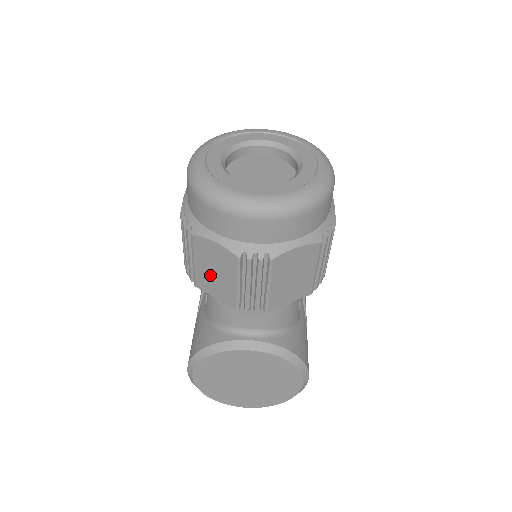
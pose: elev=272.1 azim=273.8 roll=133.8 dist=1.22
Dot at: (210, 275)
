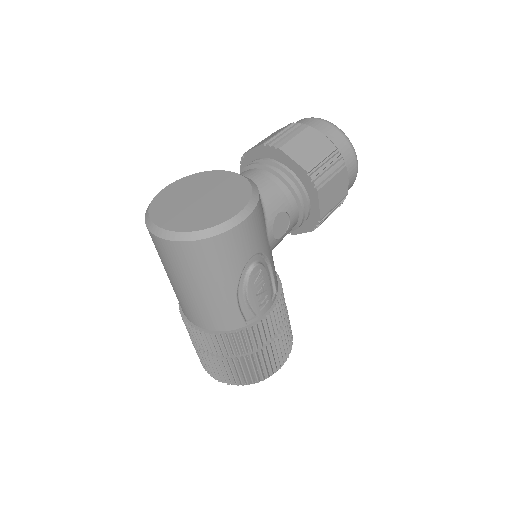
Dot at: occluded
